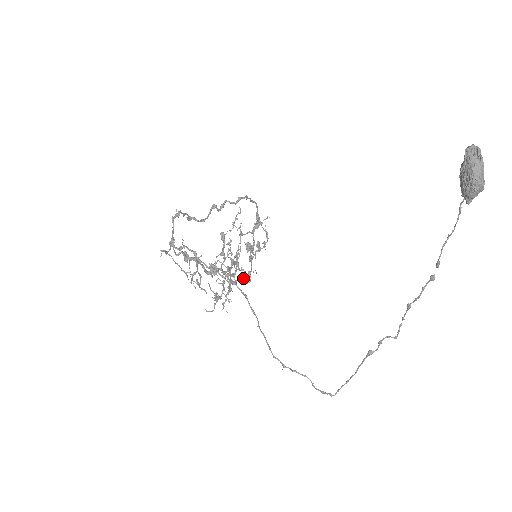
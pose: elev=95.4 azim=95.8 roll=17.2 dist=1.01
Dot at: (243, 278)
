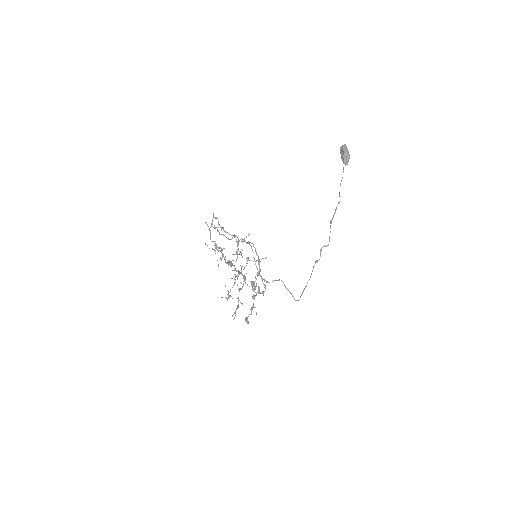
Dot at: (247, 317)
